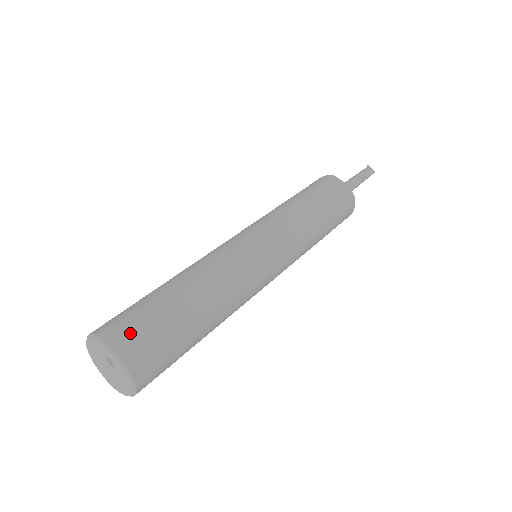
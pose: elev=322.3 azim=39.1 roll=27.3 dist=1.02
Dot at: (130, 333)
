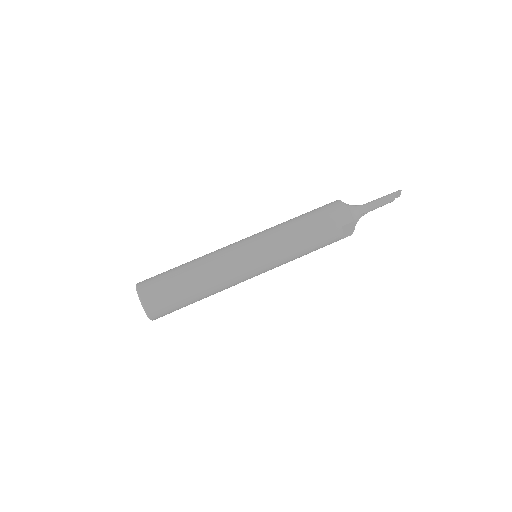
Dot at: (161, 312)
